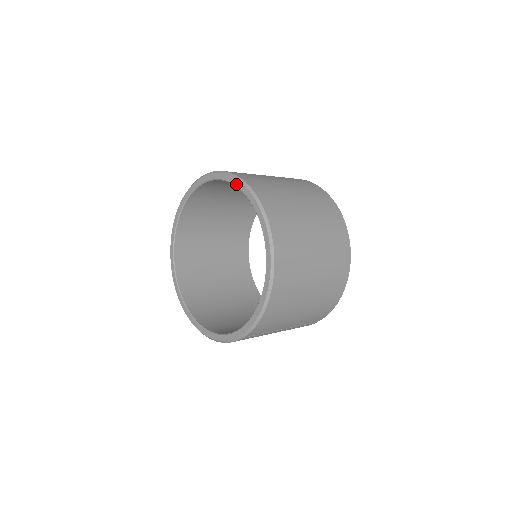
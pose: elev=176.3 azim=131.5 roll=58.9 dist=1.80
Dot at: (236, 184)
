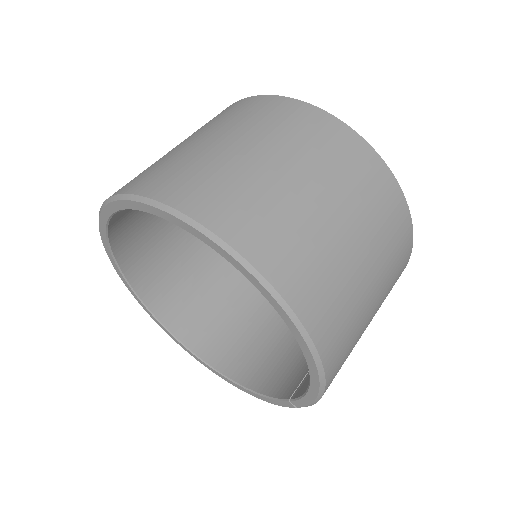
Dot at: (177, 224)
